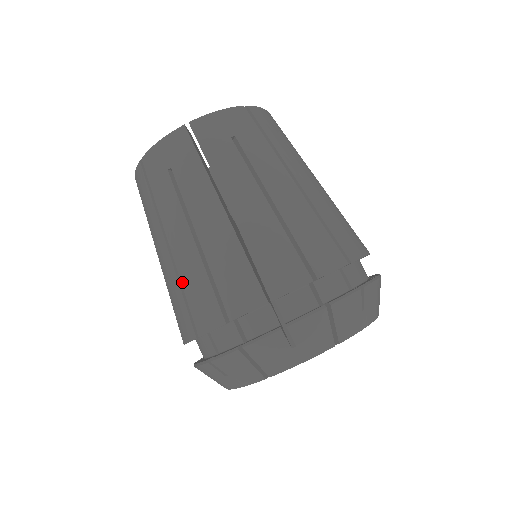
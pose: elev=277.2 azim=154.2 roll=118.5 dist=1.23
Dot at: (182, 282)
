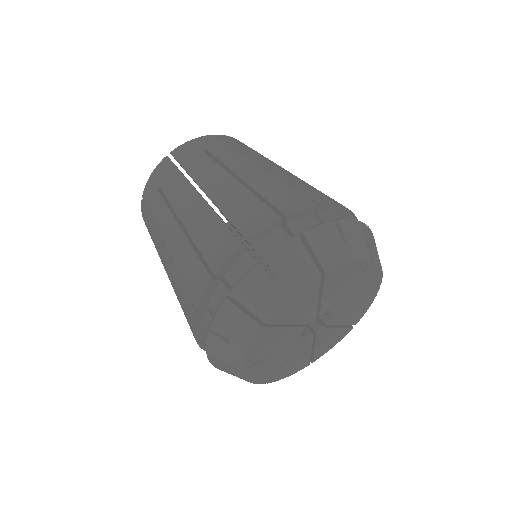
Dot at: (178, 270)
